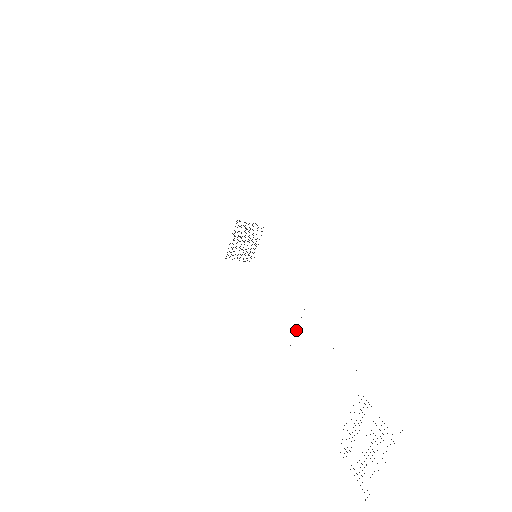
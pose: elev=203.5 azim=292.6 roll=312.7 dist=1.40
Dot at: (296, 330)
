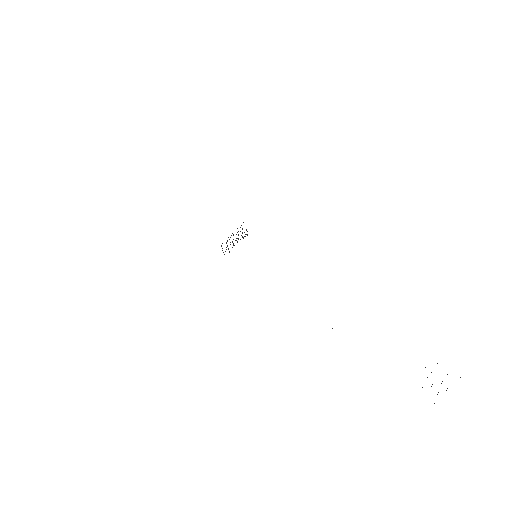
Dot at: occluded
